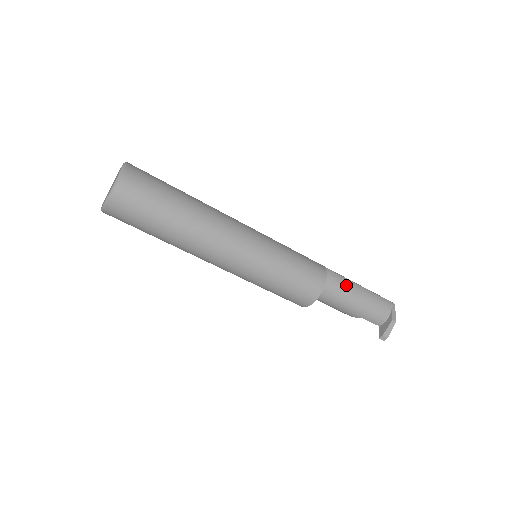
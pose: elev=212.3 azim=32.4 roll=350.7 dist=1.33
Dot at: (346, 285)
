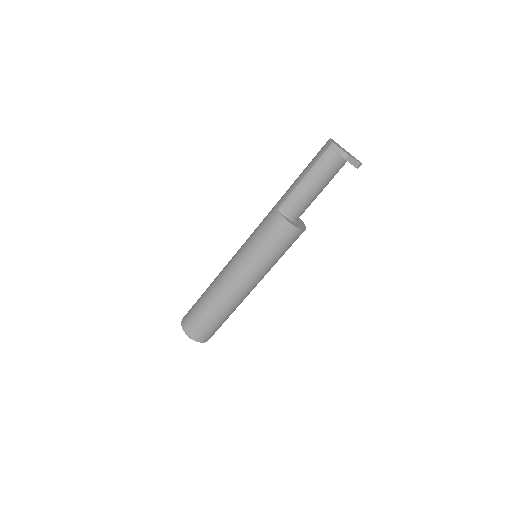
Dot at: (298, 195)
